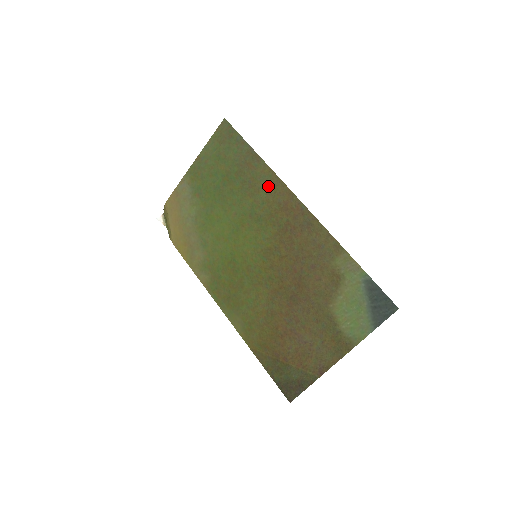
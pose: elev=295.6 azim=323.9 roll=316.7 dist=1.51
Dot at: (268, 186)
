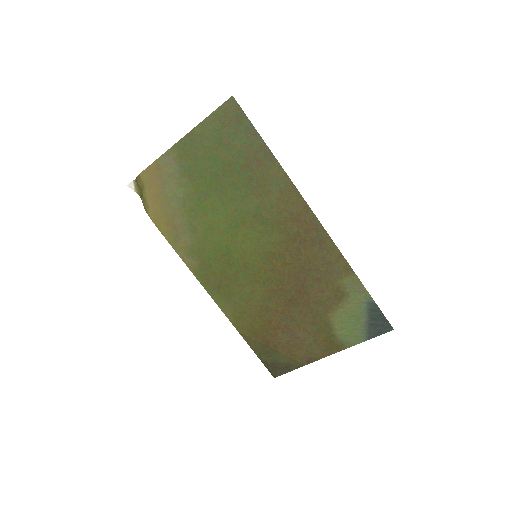
Dot at: (280, 192)
